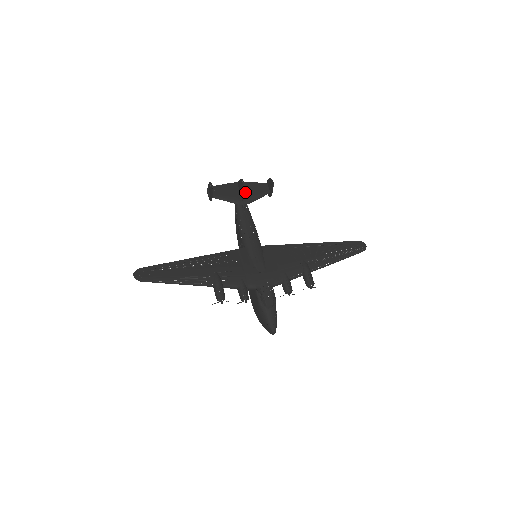
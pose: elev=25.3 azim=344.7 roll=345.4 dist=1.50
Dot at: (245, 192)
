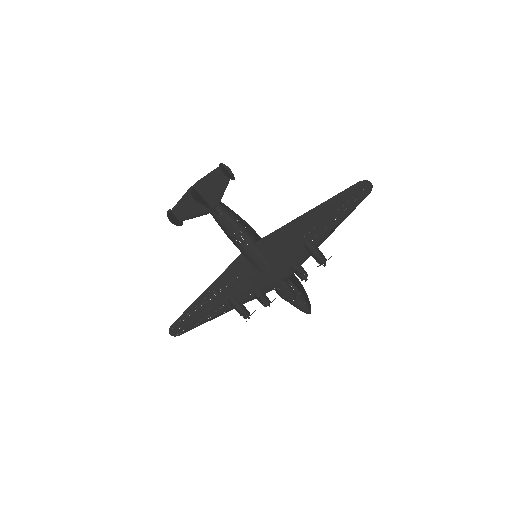
Dot at: (206, 195)
